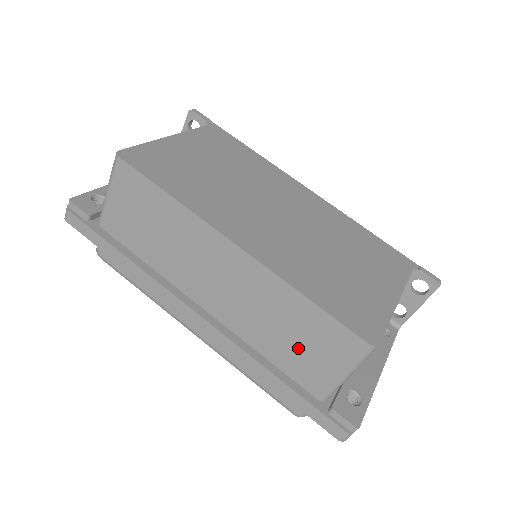
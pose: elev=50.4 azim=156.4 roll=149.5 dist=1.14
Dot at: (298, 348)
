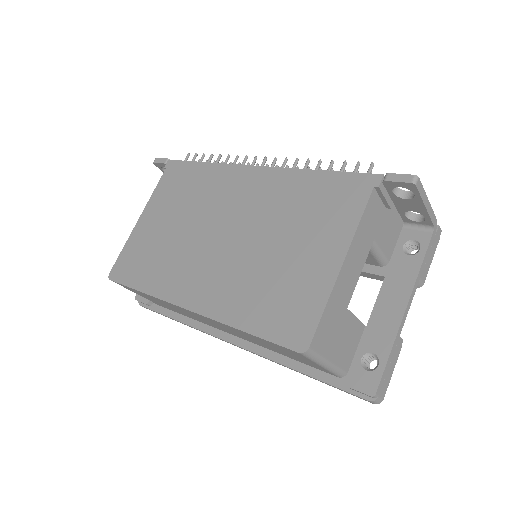
Dot at: (285, 353)
